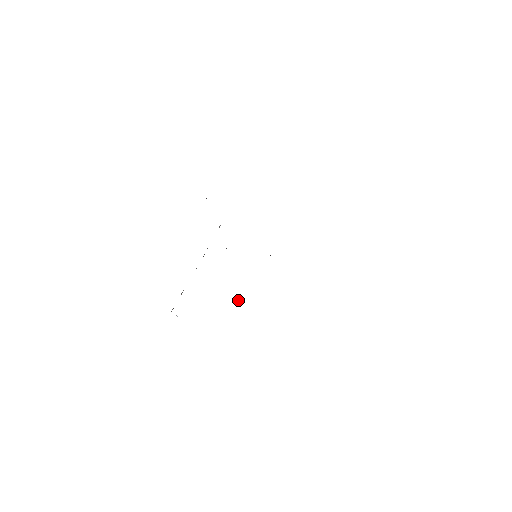
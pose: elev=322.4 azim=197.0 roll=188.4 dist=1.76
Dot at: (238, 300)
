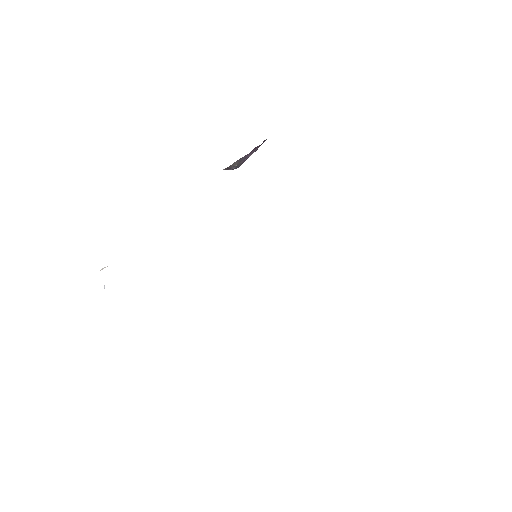
Dot at: occluded
